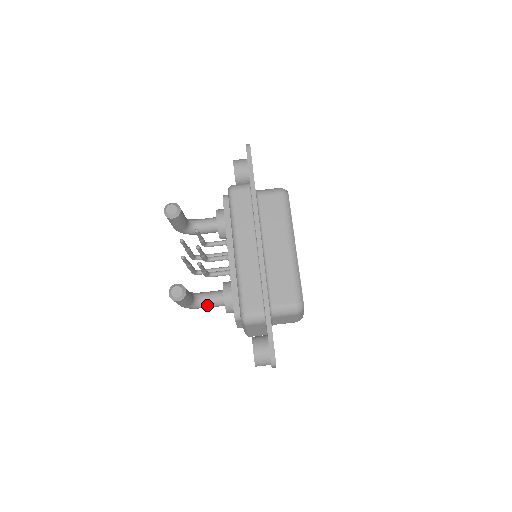
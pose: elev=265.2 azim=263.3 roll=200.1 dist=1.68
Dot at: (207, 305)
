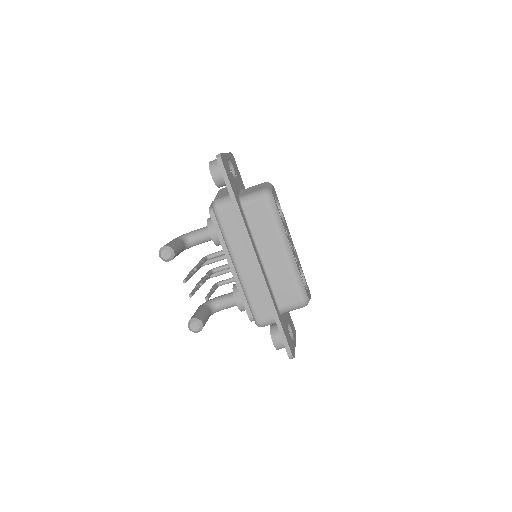
Dot at: occluded
